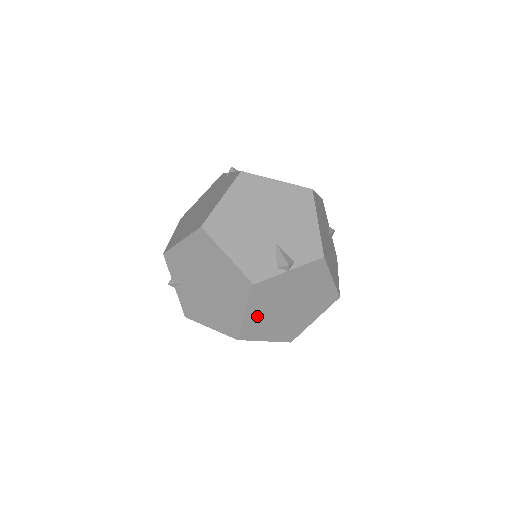
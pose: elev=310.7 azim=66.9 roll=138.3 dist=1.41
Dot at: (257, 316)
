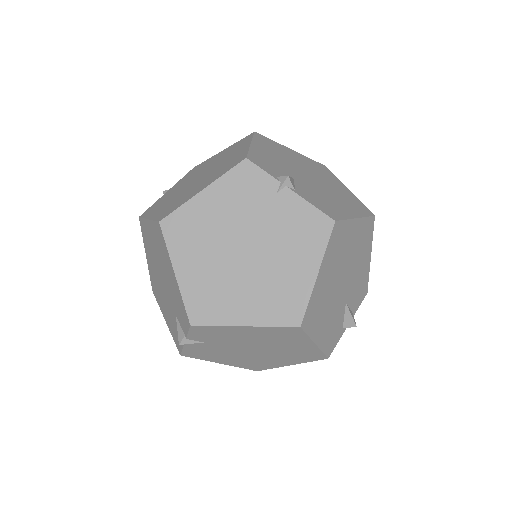
Dot at: occluded
